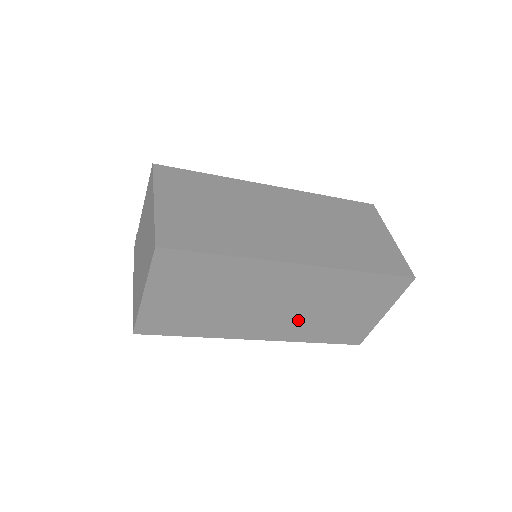
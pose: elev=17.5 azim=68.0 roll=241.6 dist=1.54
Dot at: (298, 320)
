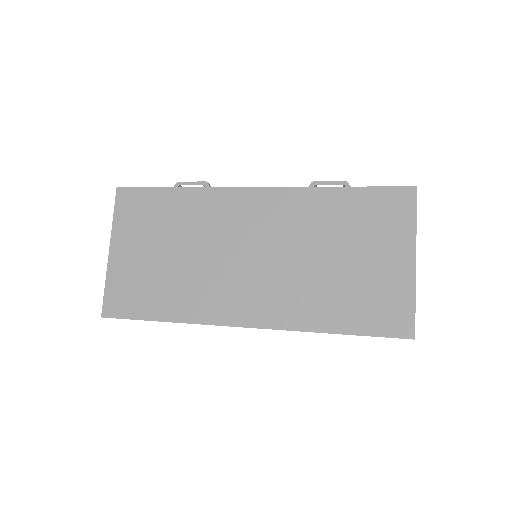
Dot at: occluded
